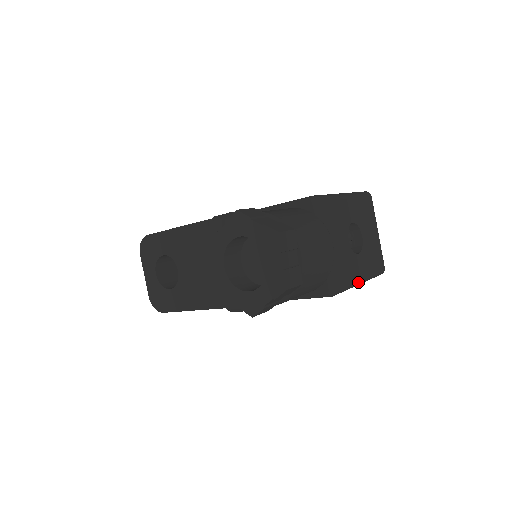
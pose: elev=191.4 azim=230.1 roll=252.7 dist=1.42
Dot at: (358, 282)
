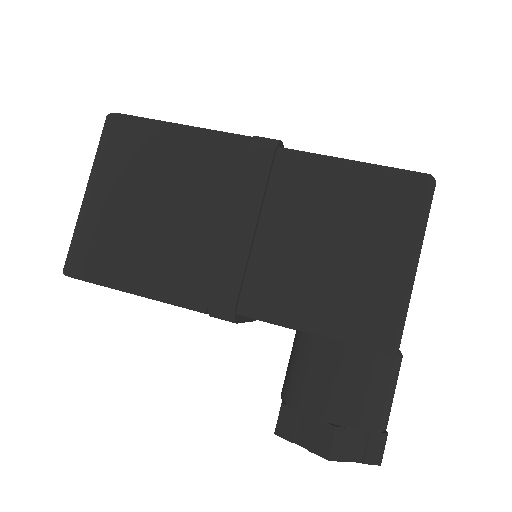
Dot at: occluded
